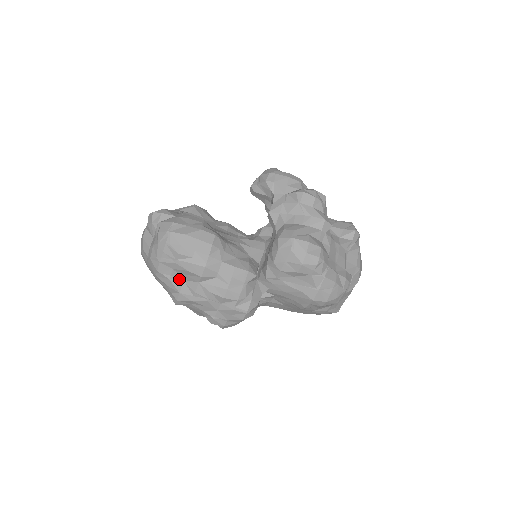
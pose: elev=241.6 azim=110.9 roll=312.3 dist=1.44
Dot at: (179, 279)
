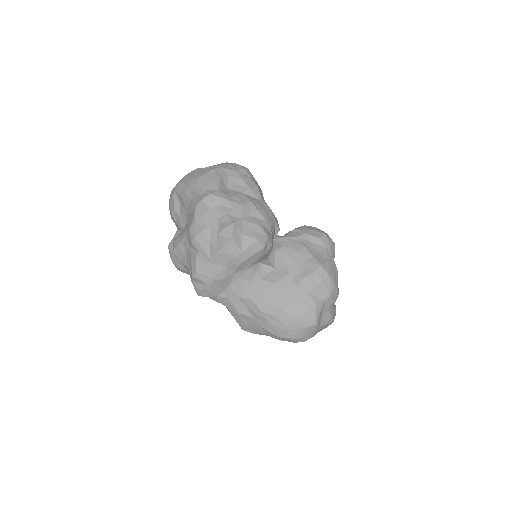
Dot at: (225, 185)
